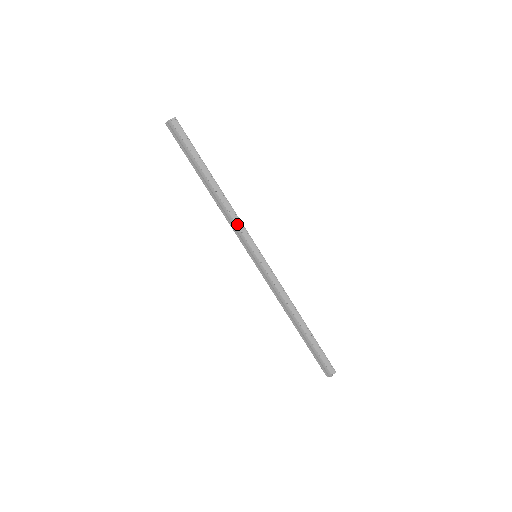
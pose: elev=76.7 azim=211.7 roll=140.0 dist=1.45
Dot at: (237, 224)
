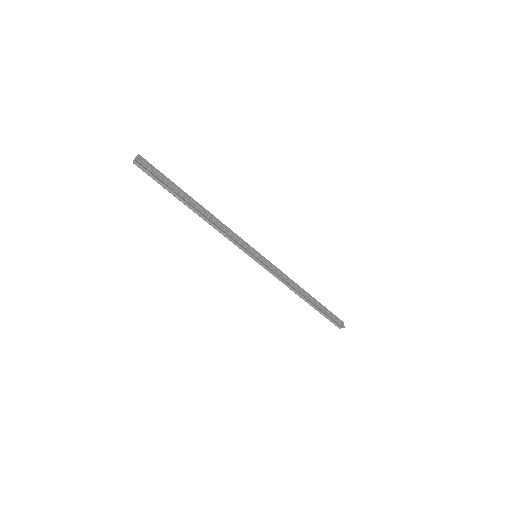
Dot at: (230, 237)
